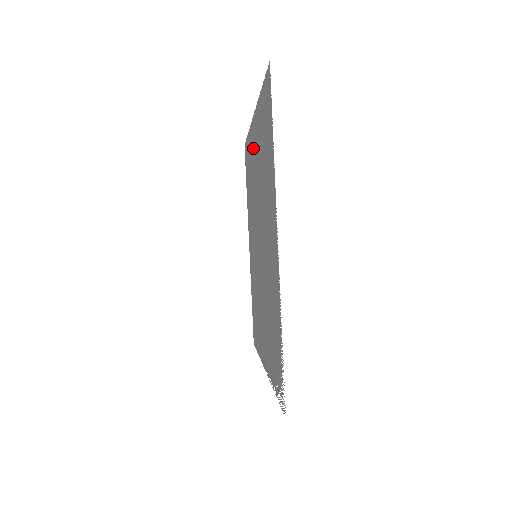
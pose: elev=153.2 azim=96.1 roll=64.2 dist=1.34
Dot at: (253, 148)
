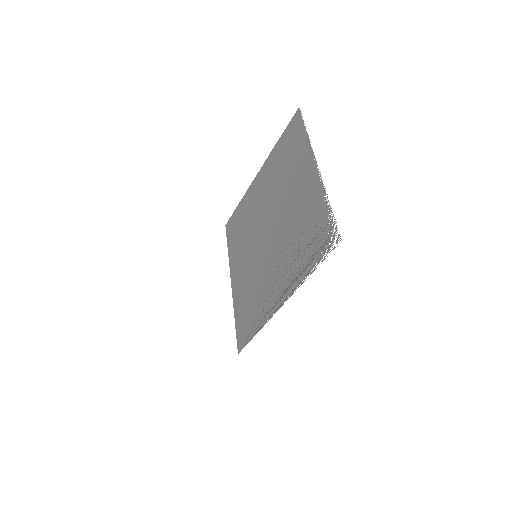
Dot at: (255, 192)
